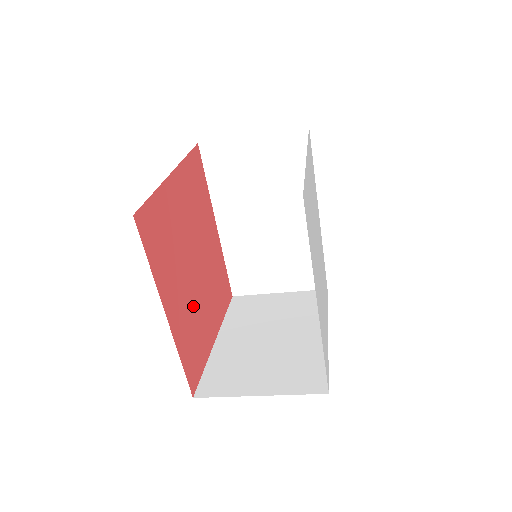
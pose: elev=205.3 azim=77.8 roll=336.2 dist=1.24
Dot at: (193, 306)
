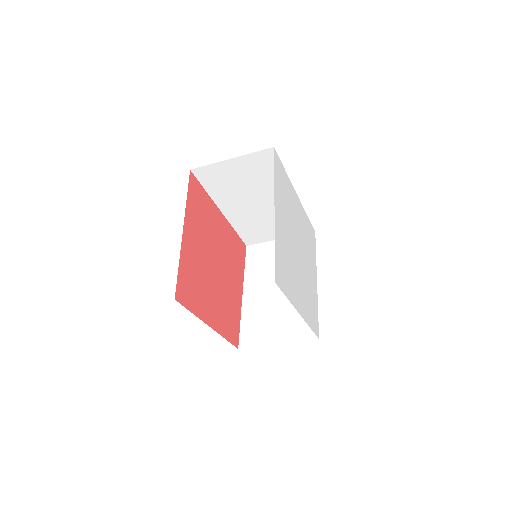
Dot at: (223, 296)
